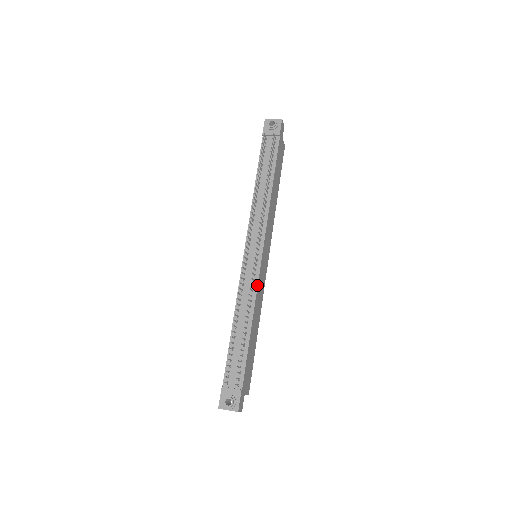
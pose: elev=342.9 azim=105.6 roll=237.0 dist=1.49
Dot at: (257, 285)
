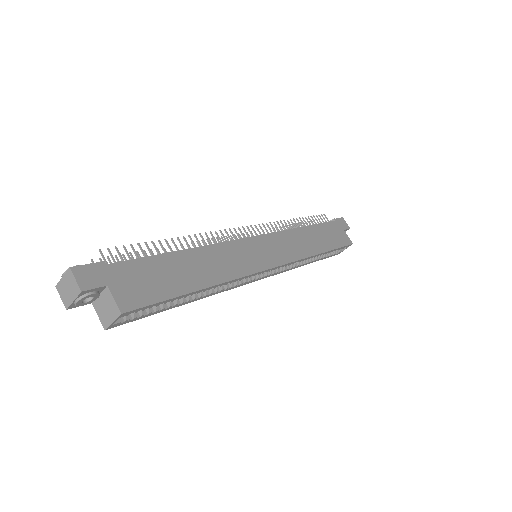
Dot at: (227, 241)
